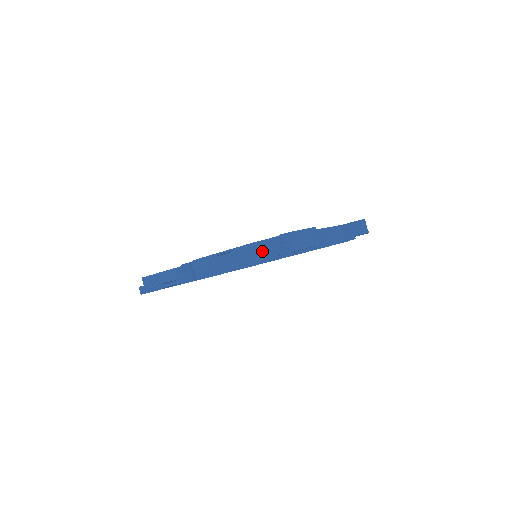
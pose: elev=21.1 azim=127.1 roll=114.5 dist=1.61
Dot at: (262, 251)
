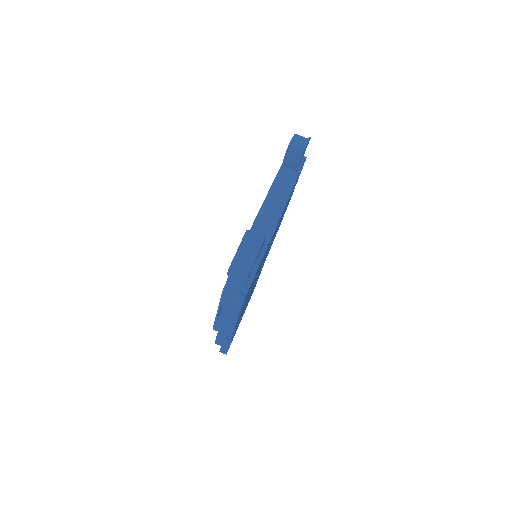
Dot at: (234, 291)
